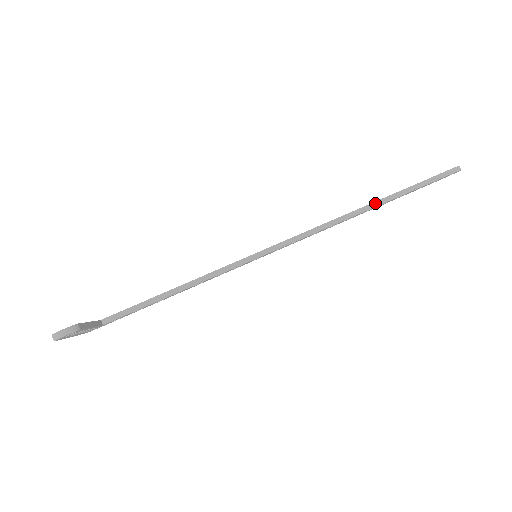
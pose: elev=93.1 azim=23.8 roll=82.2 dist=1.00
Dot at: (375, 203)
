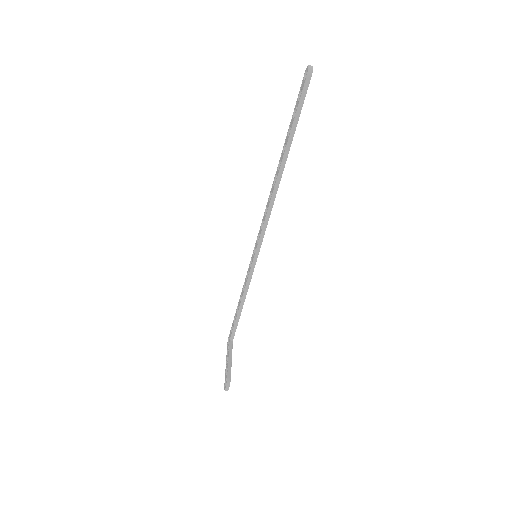
Dot at: (282, 163)
